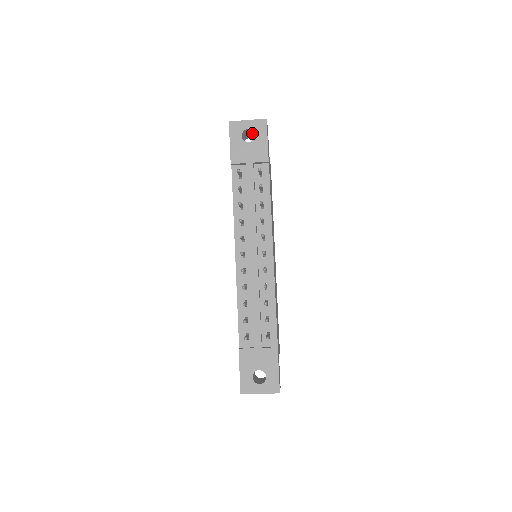
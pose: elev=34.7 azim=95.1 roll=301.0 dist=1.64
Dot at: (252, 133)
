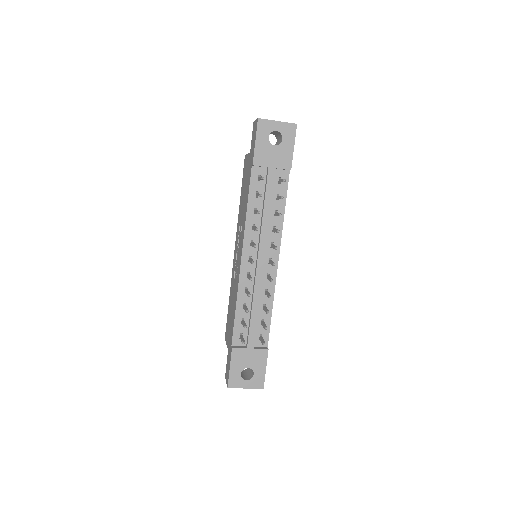
Dot at: (277, 133)
